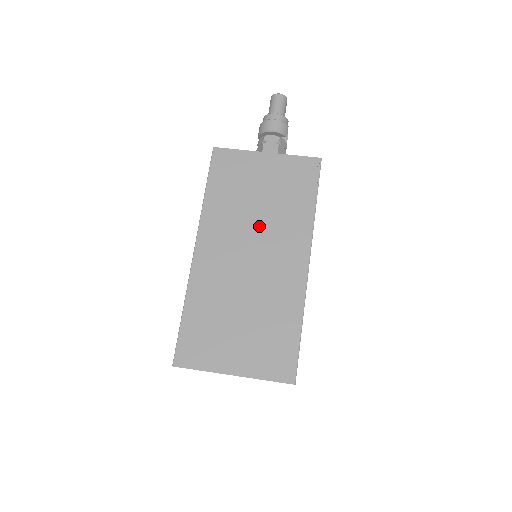
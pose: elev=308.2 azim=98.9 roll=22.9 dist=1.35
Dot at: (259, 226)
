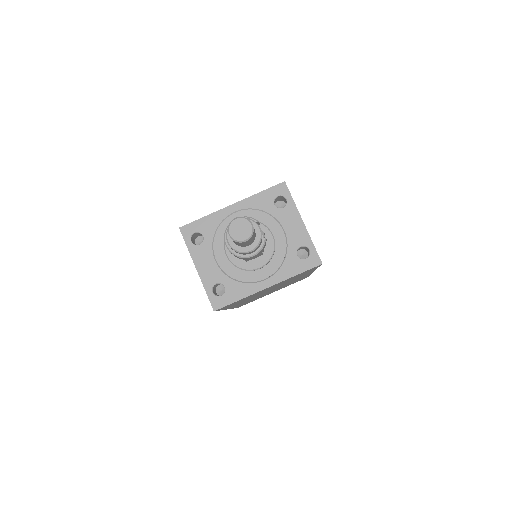
Dot at: occluded
